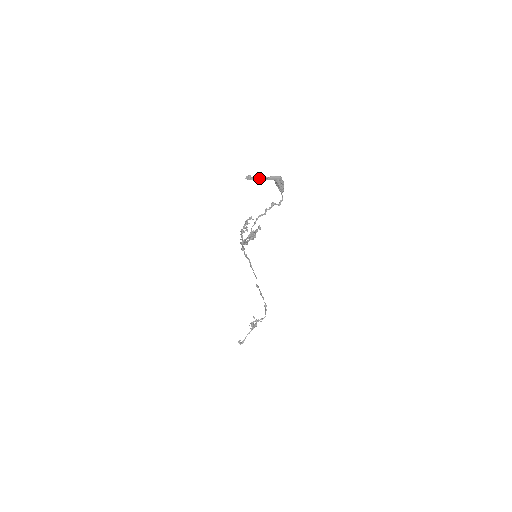
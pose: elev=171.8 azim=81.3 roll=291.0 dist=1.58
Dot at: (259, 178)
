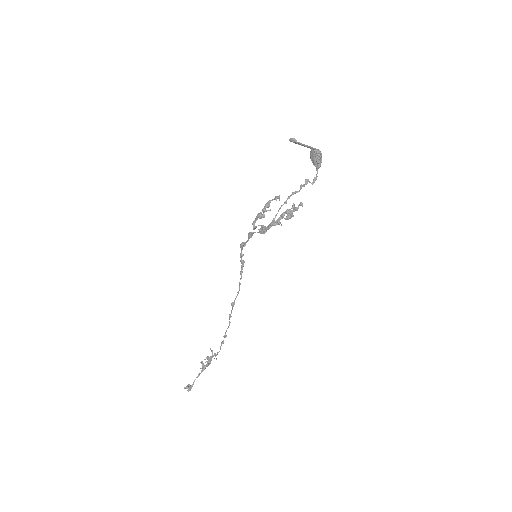
Dot at: (302, 144)
